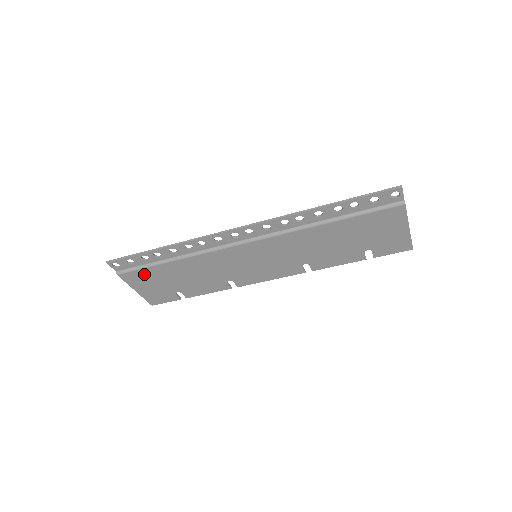
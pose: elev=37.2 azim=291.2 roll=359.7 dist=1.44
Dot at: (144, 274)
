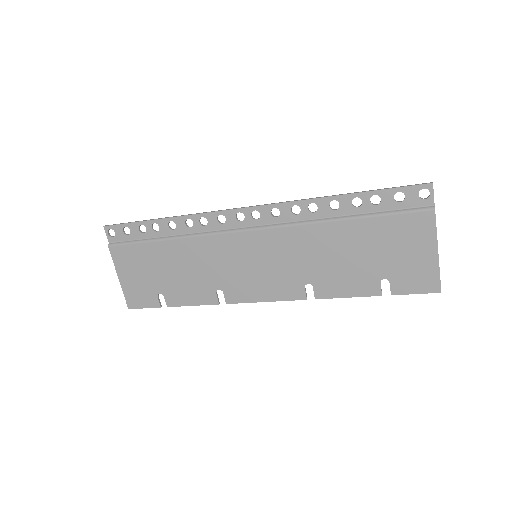
Dot at: (134, 253)
